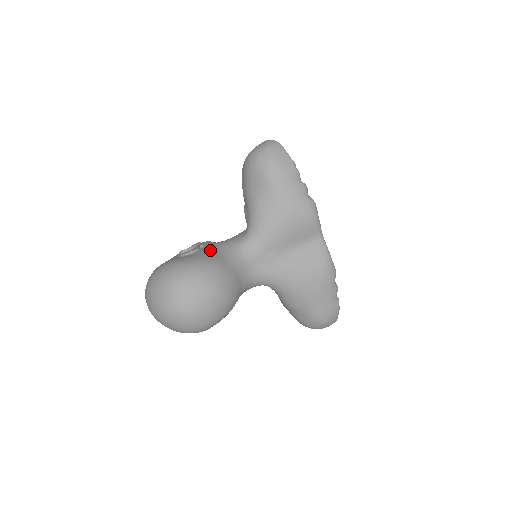
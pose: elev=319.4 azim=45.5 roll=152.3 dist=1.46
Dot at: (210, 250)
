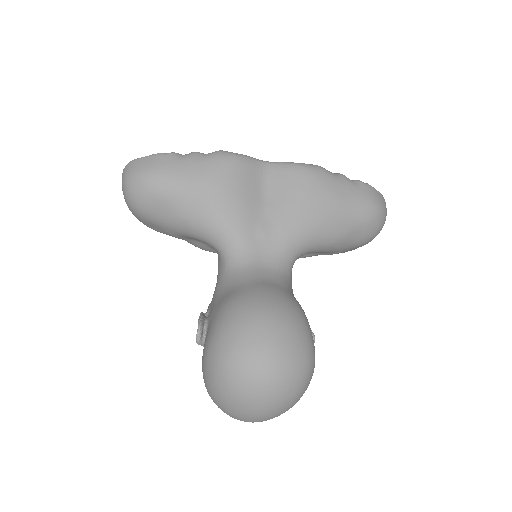
Dot at: (214, 304)
